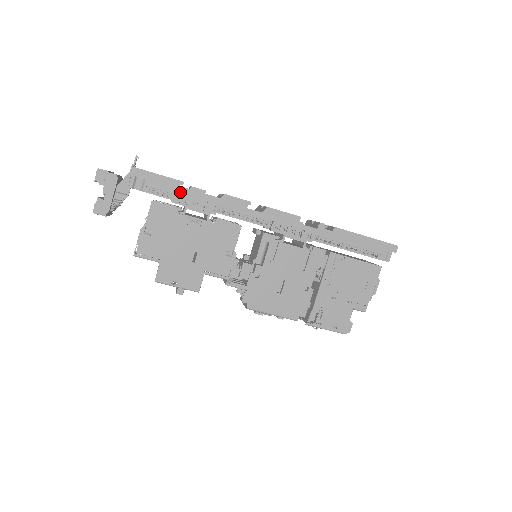
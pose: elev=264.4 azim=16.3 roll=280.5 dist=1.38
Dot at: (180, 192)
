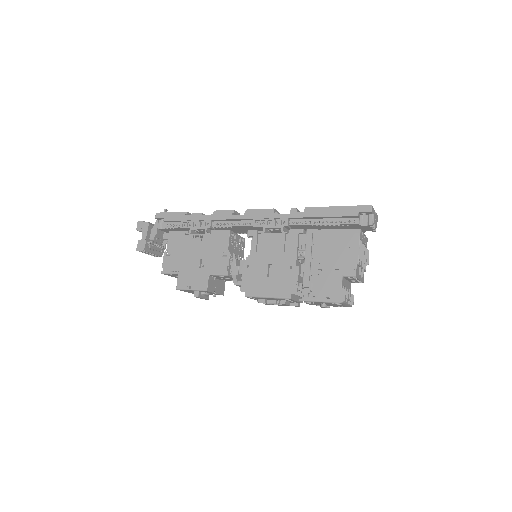
Dot at: (185, 219)
